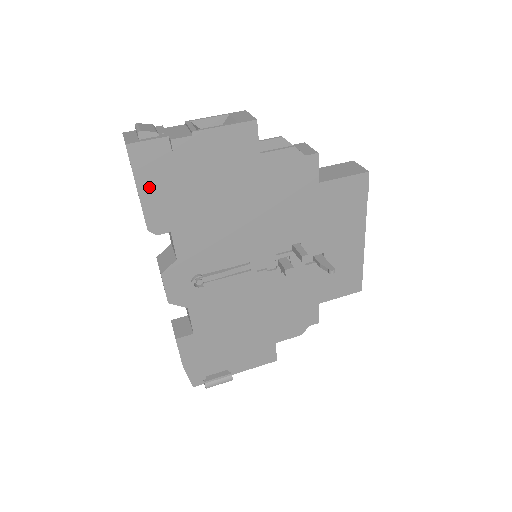
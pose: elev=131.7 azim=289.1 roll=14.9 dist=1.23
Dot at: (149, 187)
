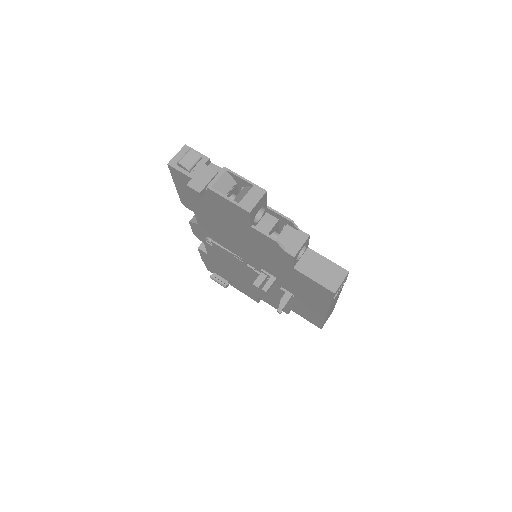
Dot at: (181, 188)
